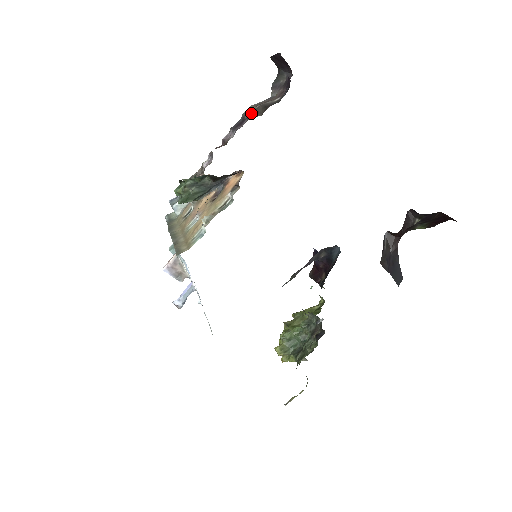
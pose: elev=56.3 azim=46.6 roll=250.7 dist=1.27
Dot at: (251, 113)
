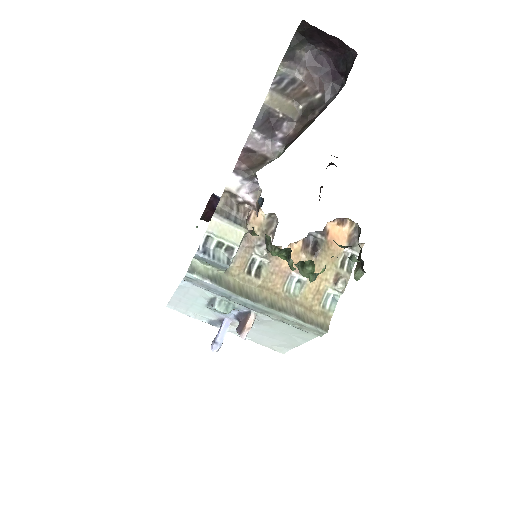
Dot at: (294, 115)
